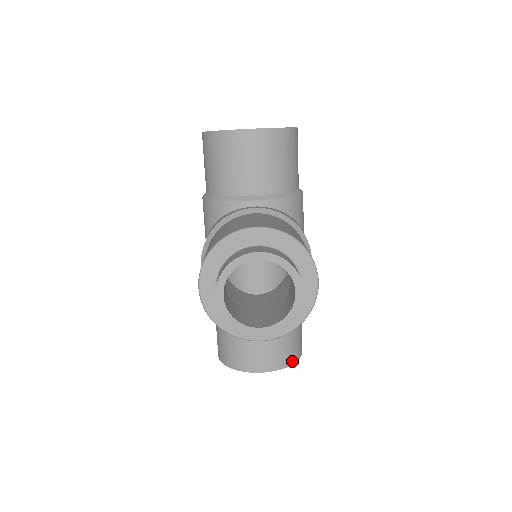
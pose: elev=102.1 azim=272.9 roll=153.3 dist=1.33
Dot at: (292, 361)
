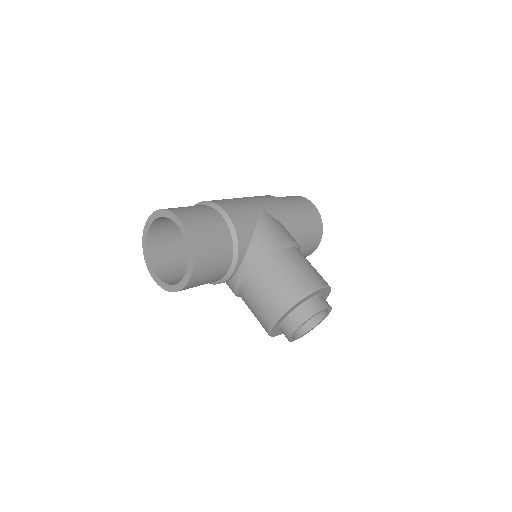
Dot at: (321, 227)
